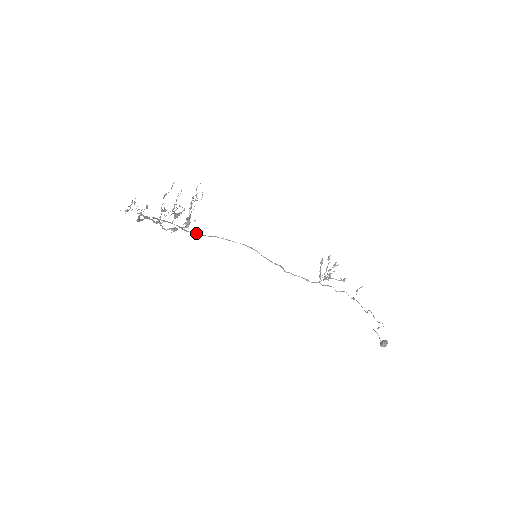
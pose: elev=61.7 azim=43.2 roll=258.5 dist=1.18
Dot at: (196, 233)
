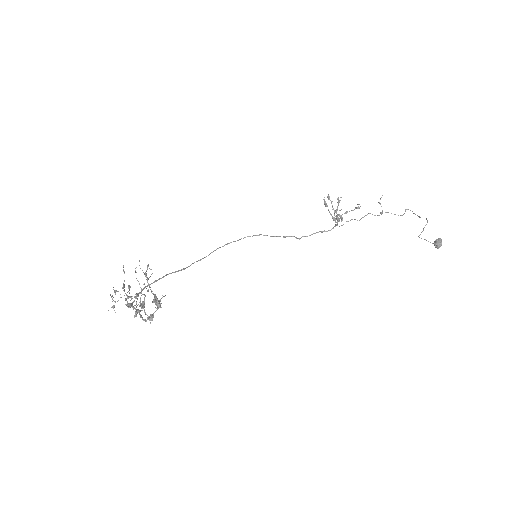
Dot at: occluded
